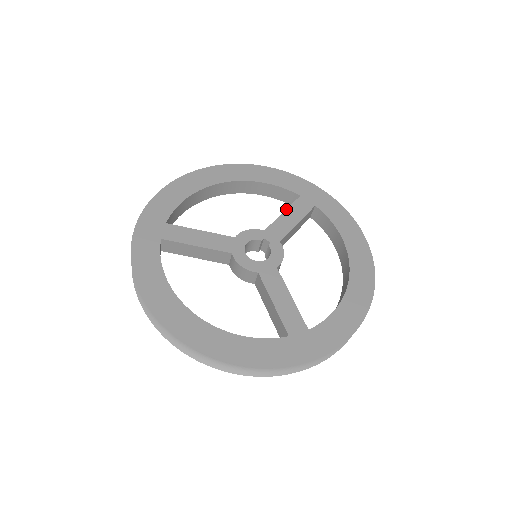
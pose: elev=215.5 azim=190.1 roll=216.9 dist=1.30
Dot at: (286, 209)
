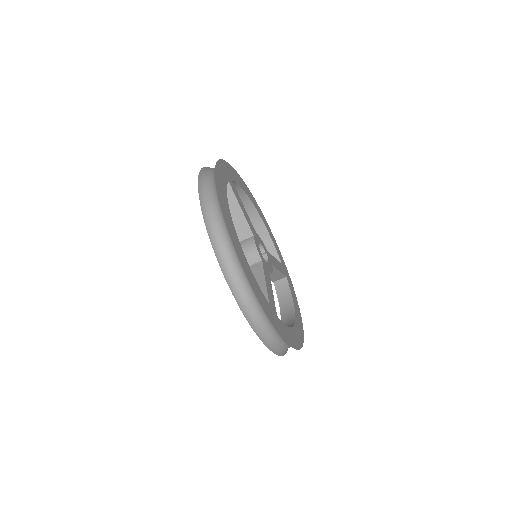
Dot at: occluded
